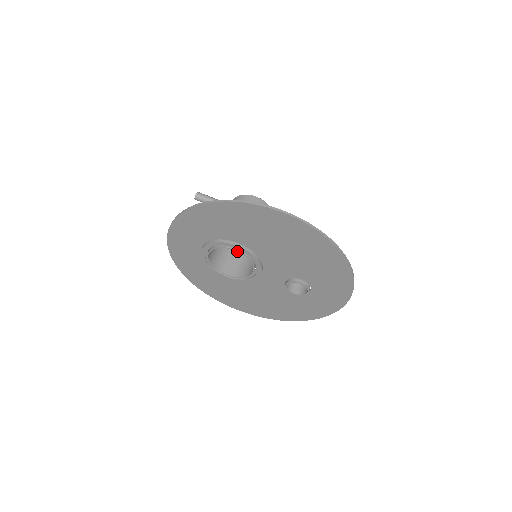
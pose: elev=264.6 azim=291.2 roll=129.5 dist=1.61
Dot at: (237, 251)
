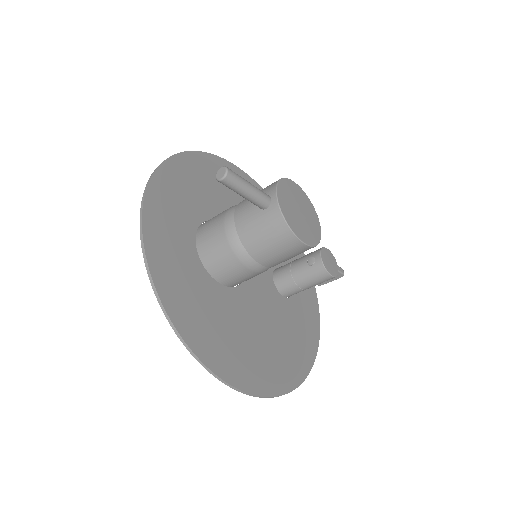
Dot at: occluded
